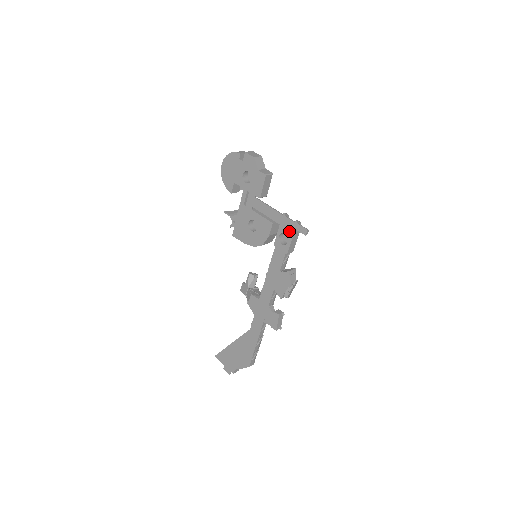
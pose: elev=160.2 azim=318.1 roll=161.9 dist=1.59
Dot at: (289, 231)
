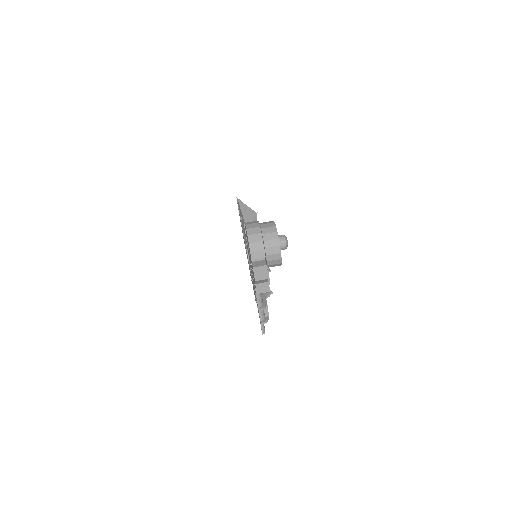
Dot at: (258, 312)
